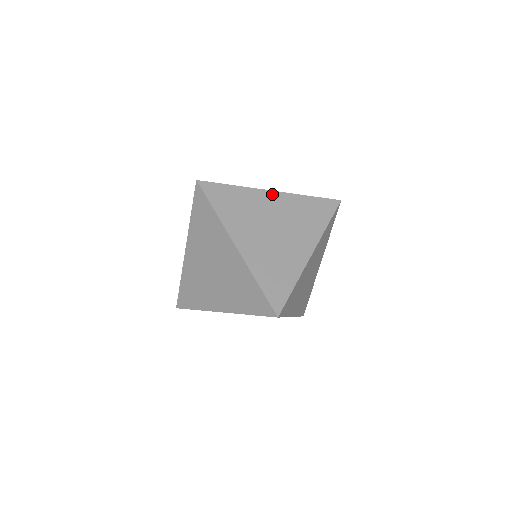
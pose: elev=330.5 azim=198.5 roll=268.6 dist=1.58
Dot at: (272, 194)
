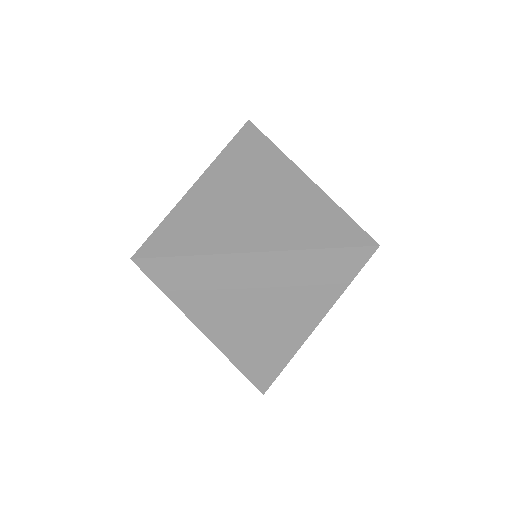
Dot at: (202, 182)
